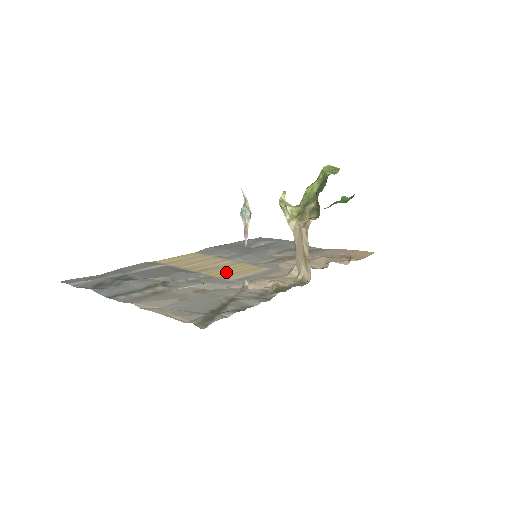
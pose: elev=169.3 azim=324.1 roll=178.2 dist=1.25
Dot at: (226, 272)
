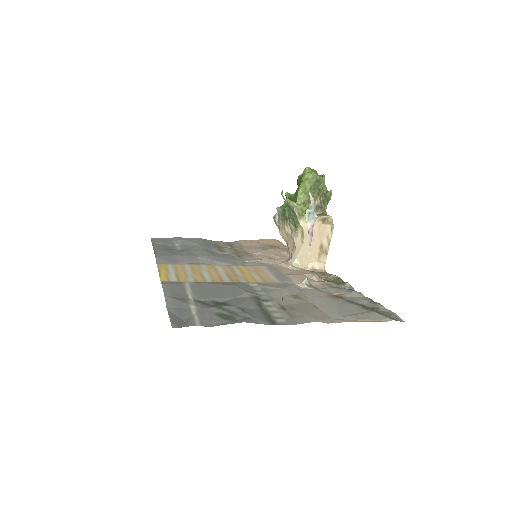
Dot at: (253, 276)
